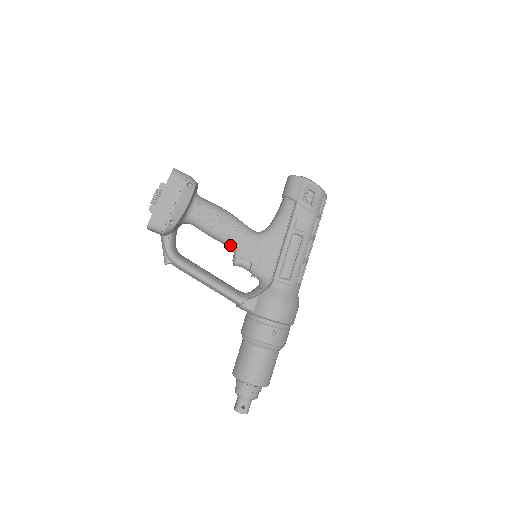
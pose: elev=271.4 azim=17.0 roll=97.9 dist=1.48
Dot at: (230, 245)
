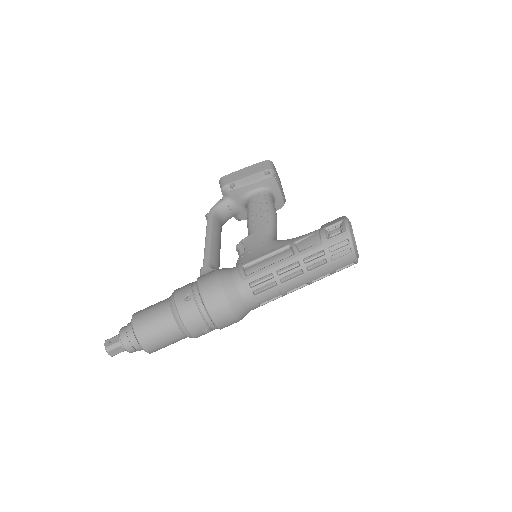
Dot at: (249, 232)
